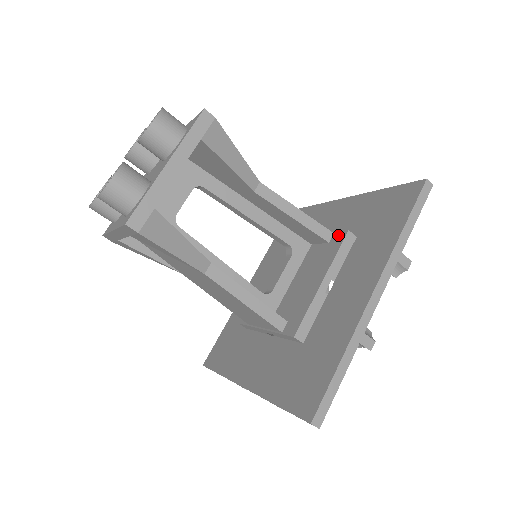
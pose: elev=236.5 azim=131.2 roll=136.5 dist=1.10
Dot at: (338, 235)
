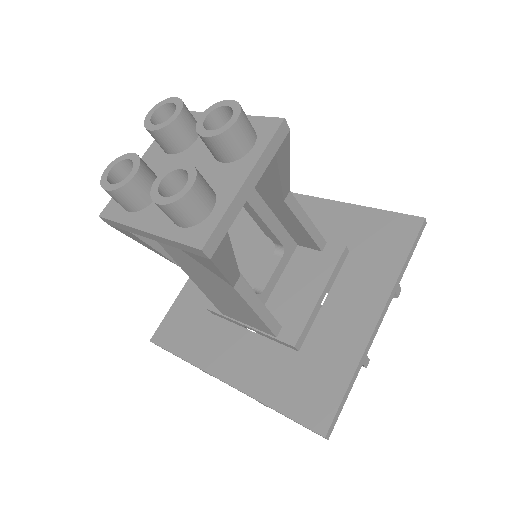
Dot at: (333, 247)
